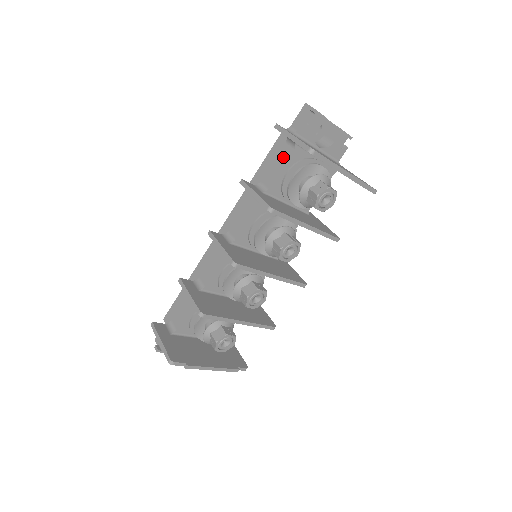
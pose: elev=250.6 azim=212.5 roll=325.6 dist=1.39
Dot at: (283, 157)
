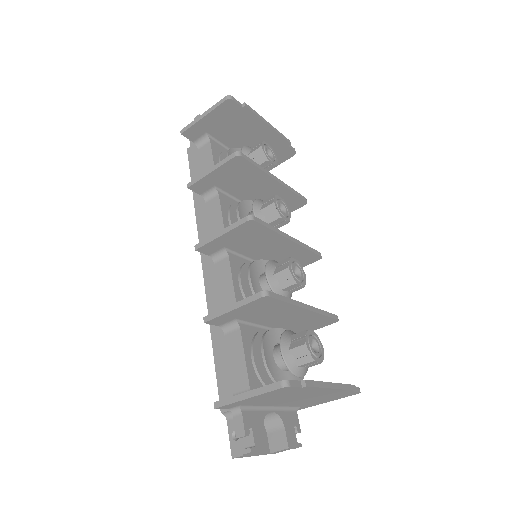
Dot at: (206, 155)
